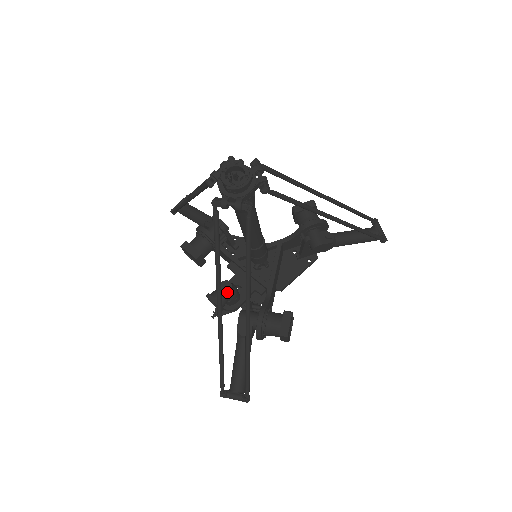
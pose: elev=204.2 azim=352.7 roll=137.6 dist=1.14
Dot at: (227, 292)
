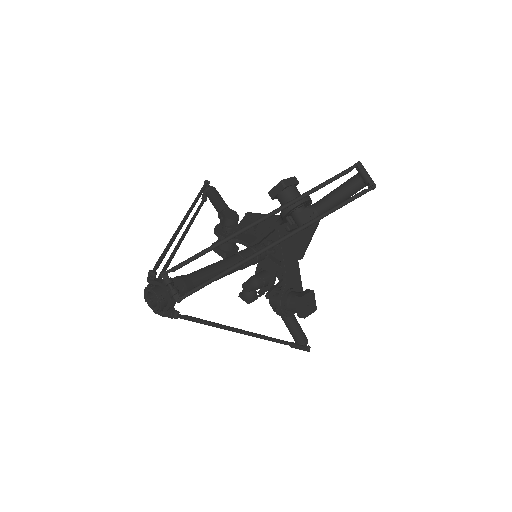
Dot at: (249, 291)
